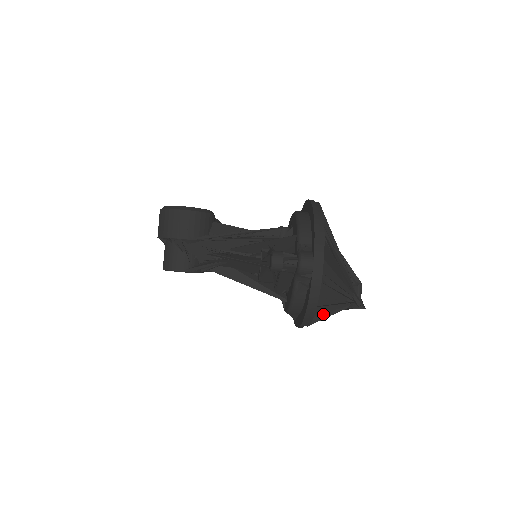
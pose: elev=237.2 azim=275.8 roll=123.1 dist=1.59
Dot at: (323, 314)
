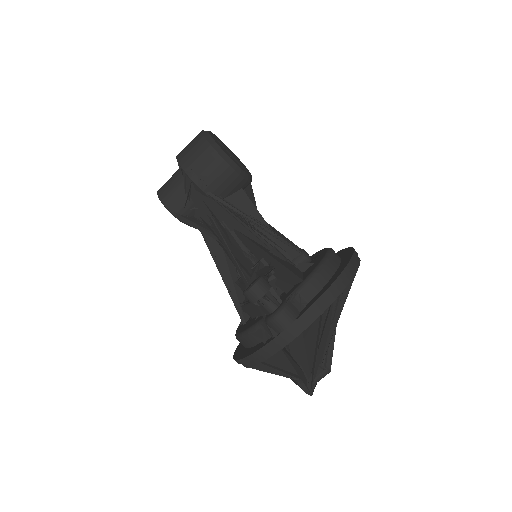
Dot at: occluded
